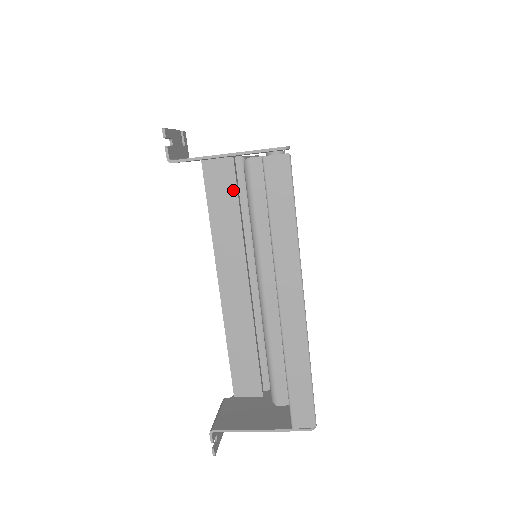
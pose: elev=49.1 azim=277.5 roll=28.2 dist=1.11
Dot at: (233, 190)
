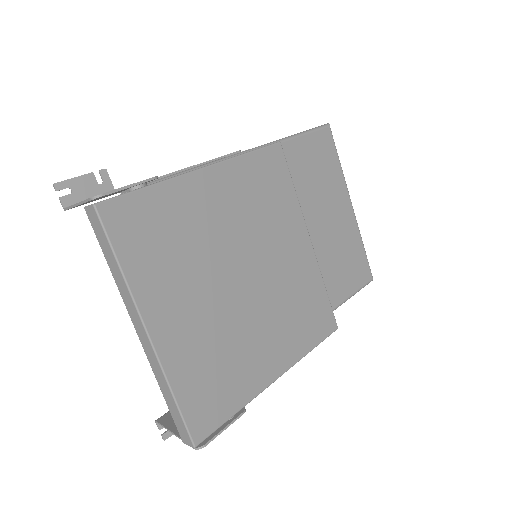
Dot at: occluded
